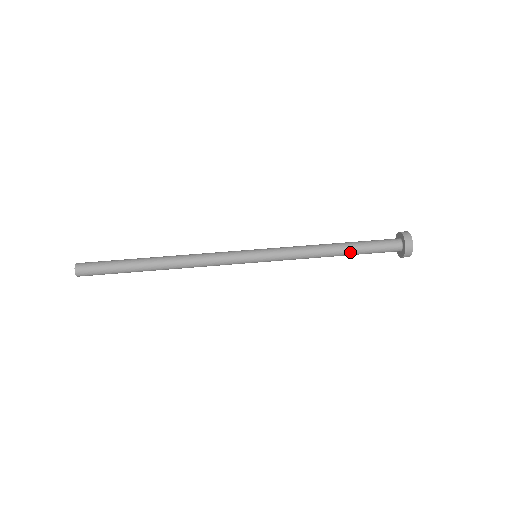
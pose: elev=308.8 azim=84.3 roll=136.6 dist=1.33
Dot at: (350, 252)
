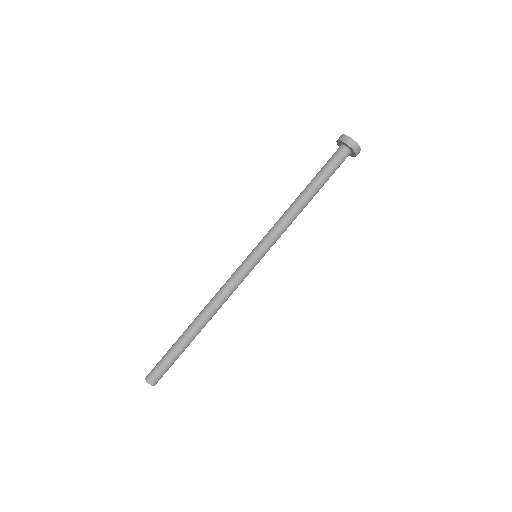
Dot at: (316, 189)
